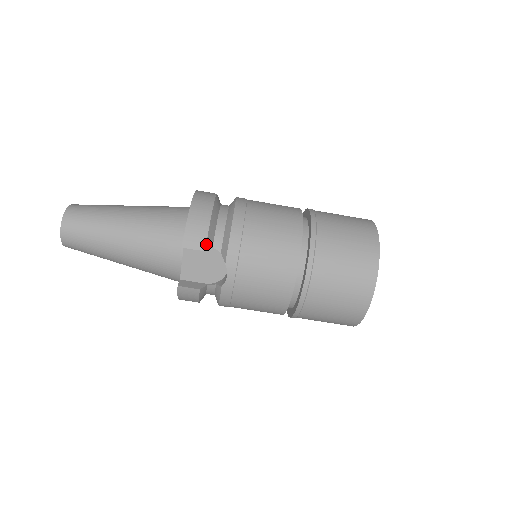
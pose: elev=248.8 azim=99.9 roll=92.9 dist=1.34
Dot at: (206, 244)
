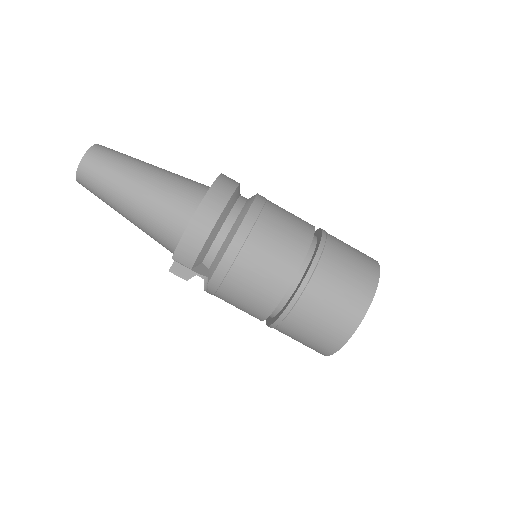
Dot at: (193, 264)
